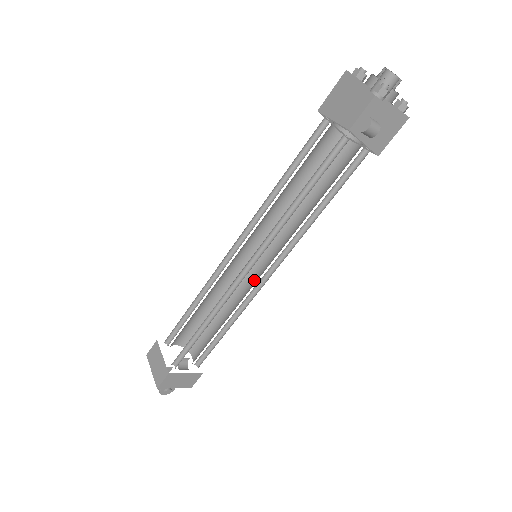
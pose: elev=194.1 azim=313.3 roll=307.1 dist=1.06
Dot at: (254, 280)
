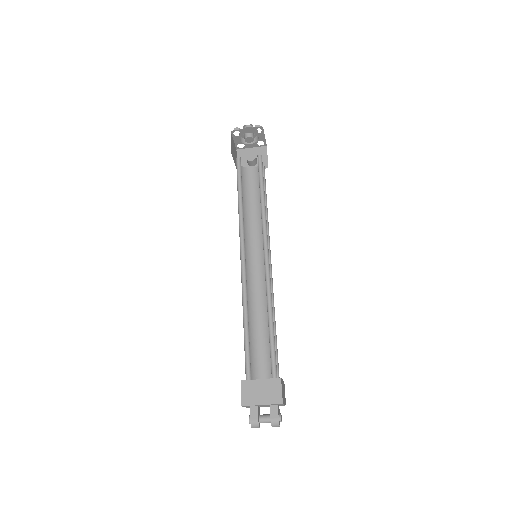
Dot at: (262, 279)
